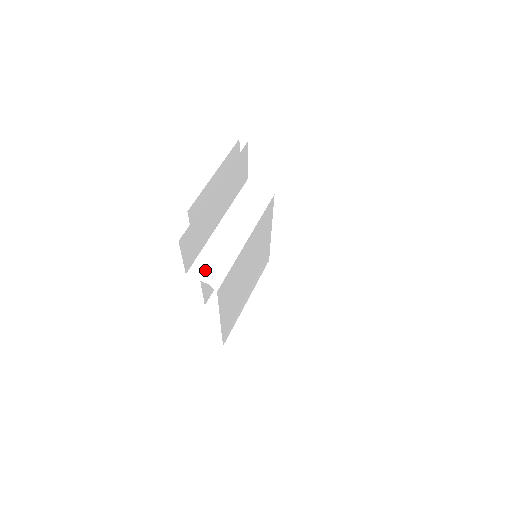
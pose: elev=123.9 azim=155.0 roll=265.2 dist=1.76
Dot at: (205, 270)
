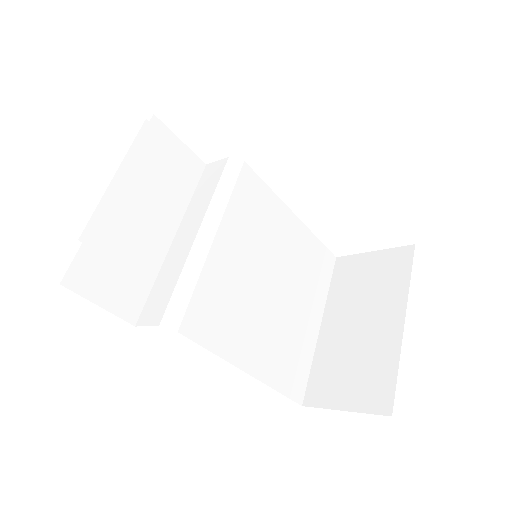
Dot at: (156, 308)
